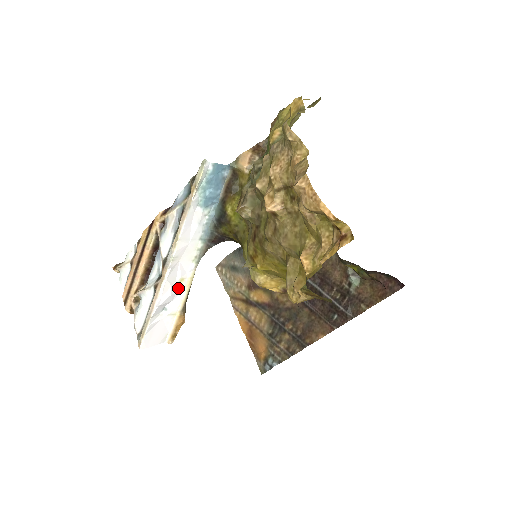
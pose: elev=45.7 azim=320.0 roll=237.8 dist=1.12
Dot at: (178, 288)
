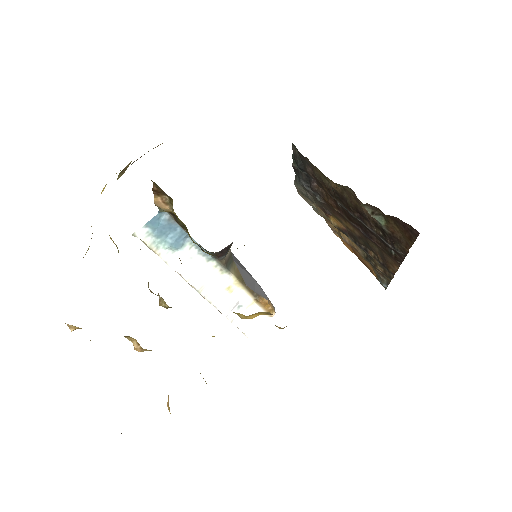
Dot at: (233, 293)
